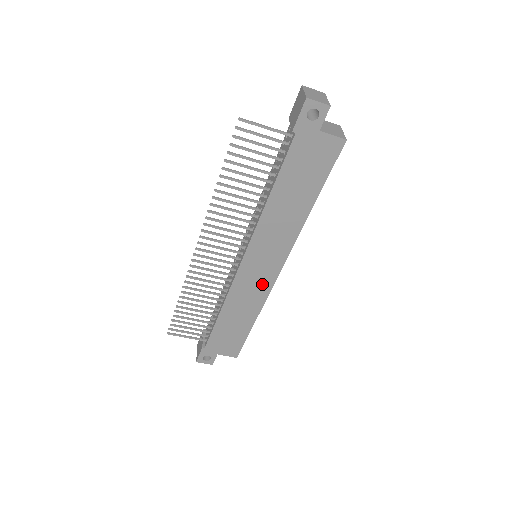
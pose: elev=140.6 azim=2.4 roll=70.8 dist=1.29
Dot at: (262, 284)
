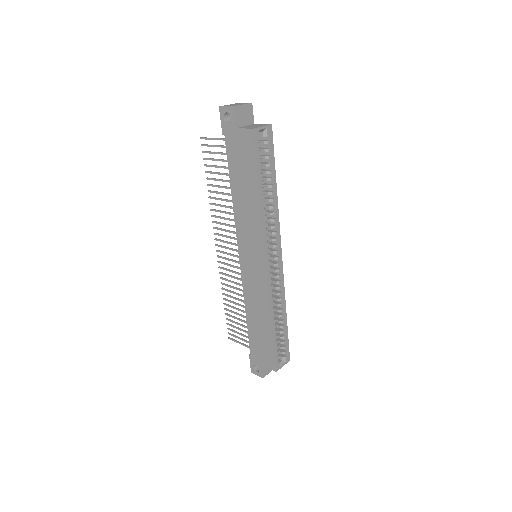
Dot at: (260, 282)
